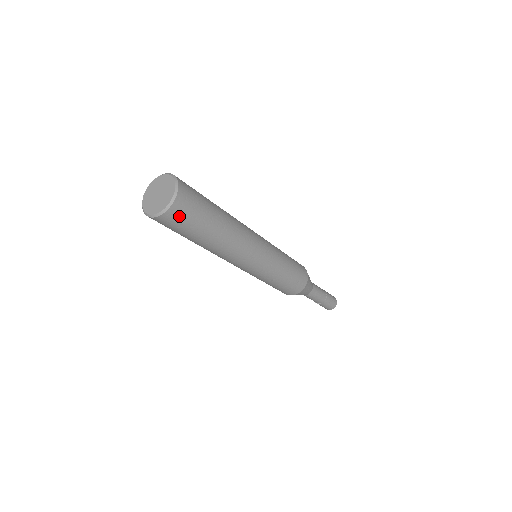
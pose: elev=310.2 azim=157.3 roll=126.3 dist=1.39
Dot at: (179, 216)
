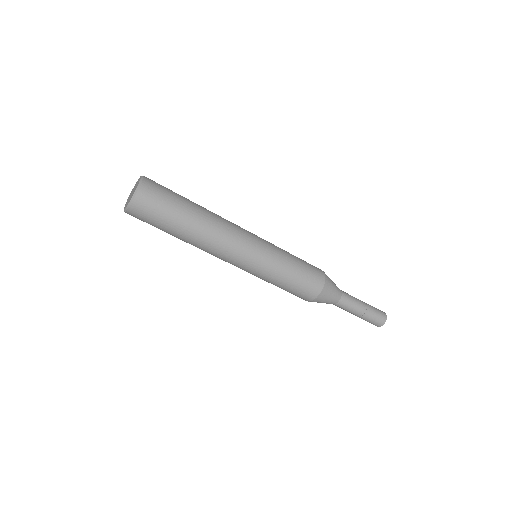
Dot at: occluded
